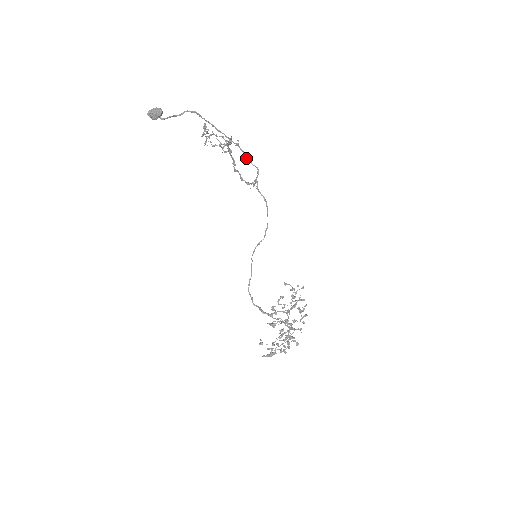
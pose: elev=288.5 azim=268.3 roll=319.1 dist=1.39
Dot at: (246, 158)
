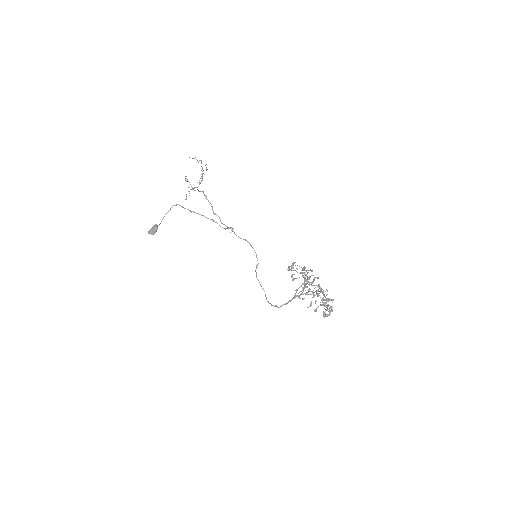
Dot at: (220, 226)
